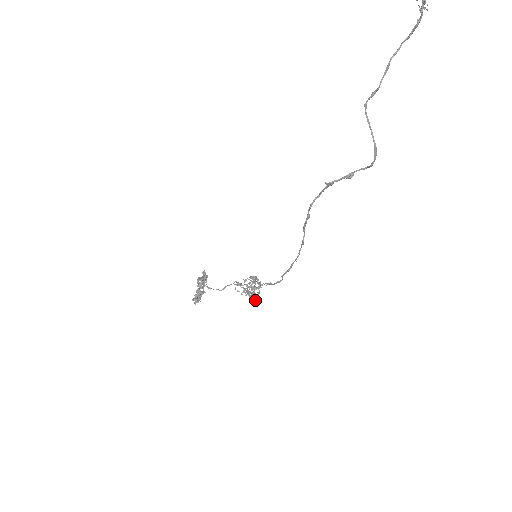
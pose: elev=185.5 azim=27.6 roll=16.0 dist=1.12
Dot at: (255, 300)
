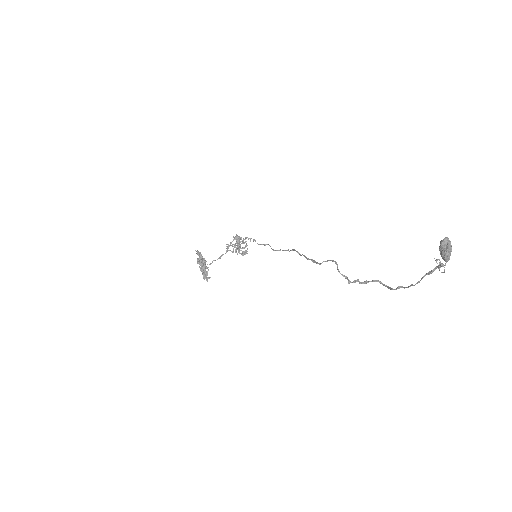
Dot at: occluded
